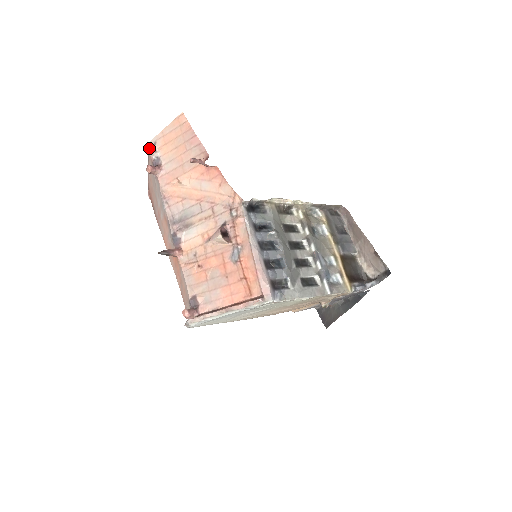
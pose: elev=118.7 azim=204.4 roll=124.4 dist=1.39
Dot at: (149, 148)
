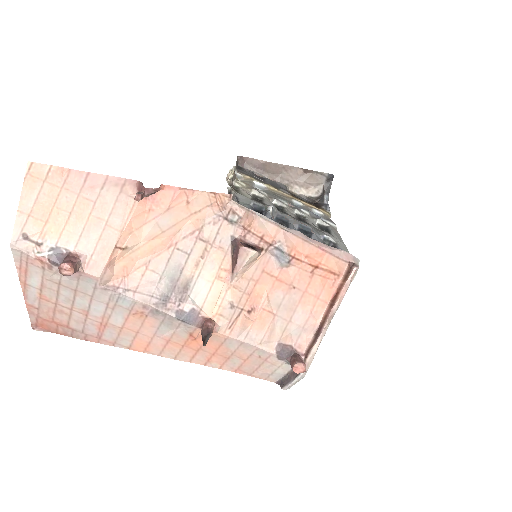
Dot at: (20, 250)
